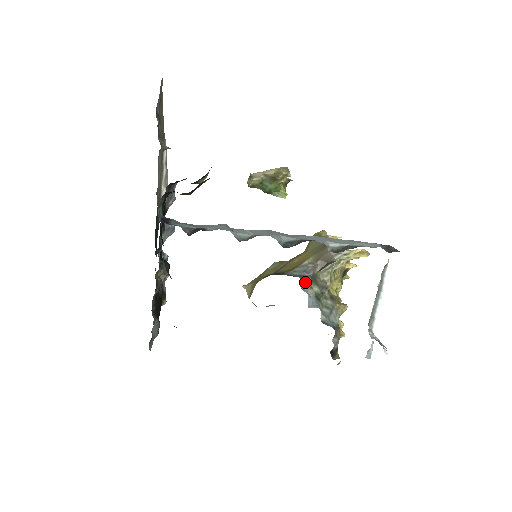
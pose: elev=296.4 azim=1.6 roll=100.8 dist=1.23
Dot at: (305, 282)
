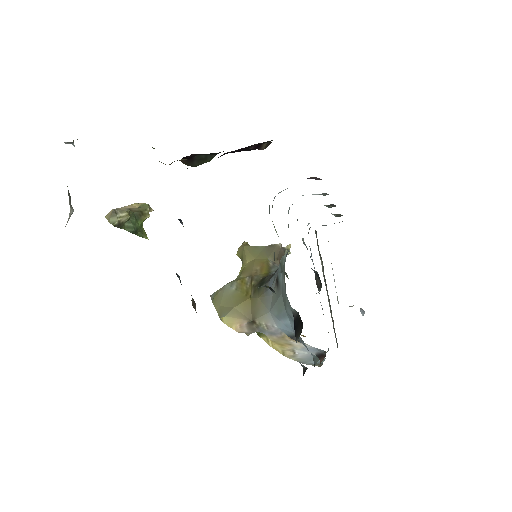
Dot at: occluded
